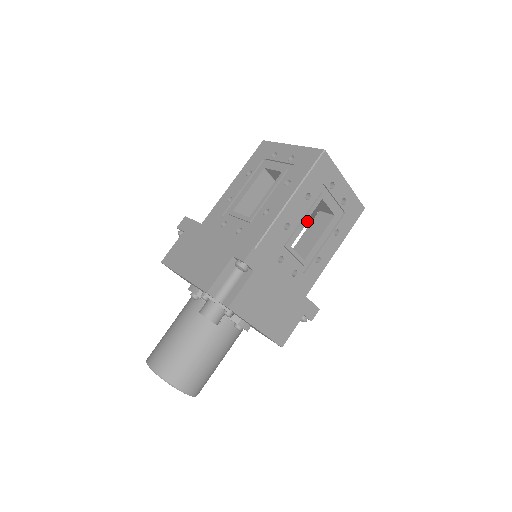
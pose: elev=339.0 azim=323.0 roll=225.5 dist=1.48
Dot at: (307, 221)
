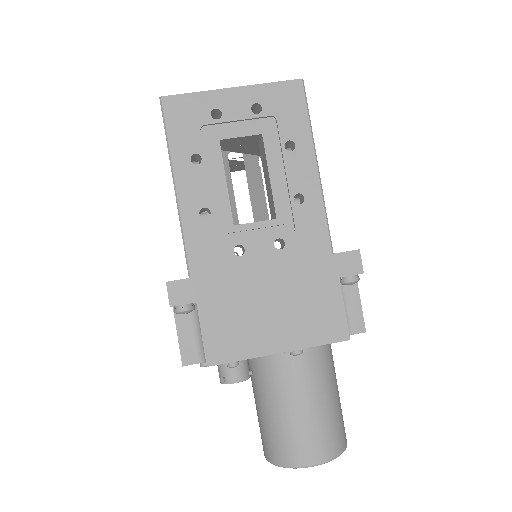
Dot at: occluded
